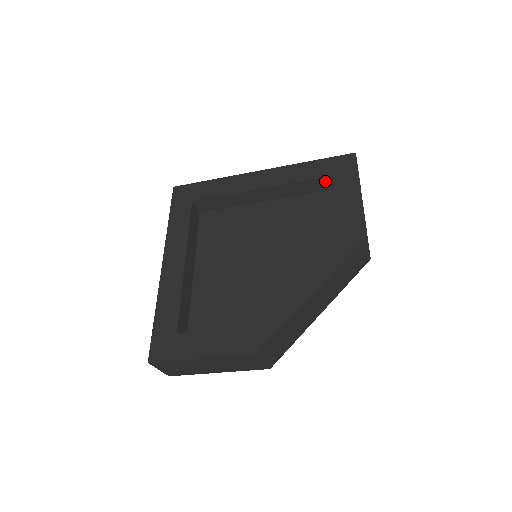
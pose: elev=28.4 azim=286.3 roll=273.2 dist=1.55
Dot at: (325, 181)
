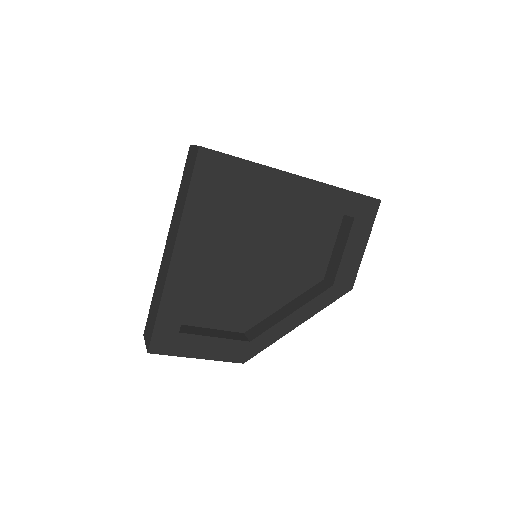
Dot at: occluded
